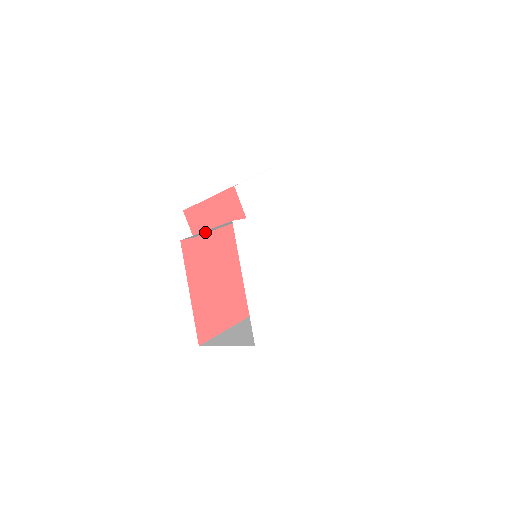
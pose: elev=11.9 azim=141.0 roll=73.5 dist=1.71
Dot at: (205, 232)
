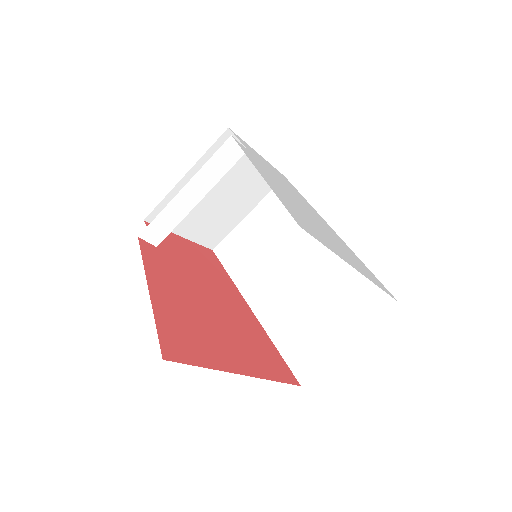
Dot at: (180, 211)
